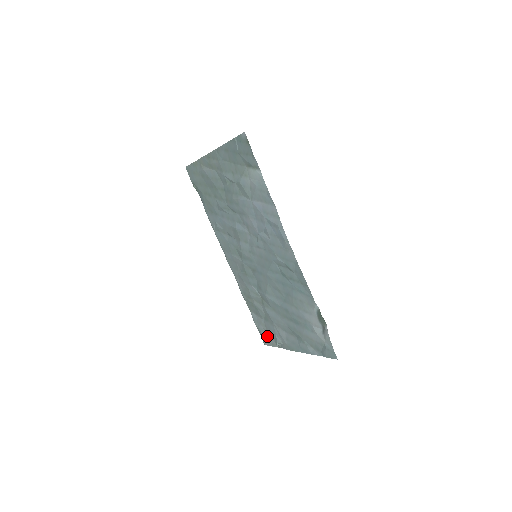
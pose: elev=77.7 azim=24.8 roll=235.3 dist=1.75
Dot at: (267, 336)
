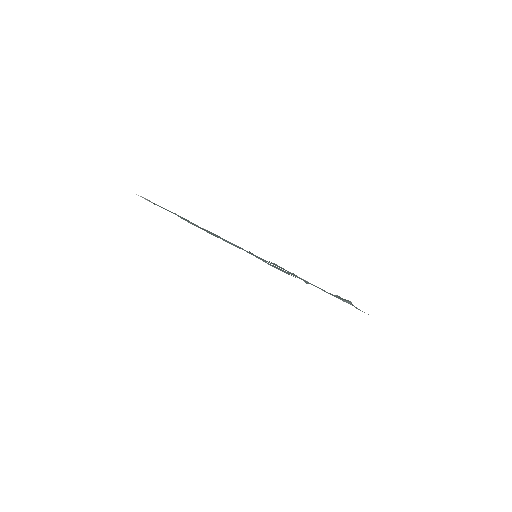
Dot at: occluded
